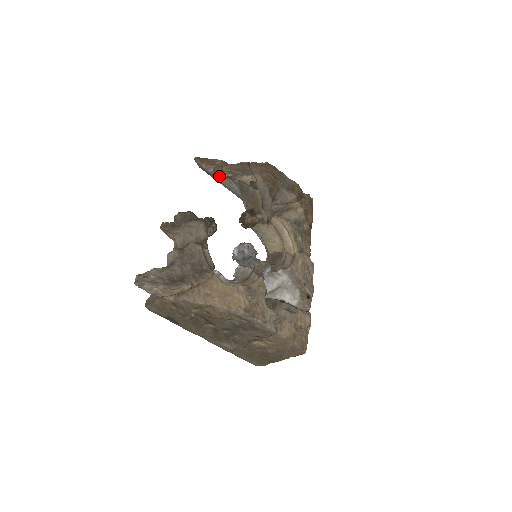
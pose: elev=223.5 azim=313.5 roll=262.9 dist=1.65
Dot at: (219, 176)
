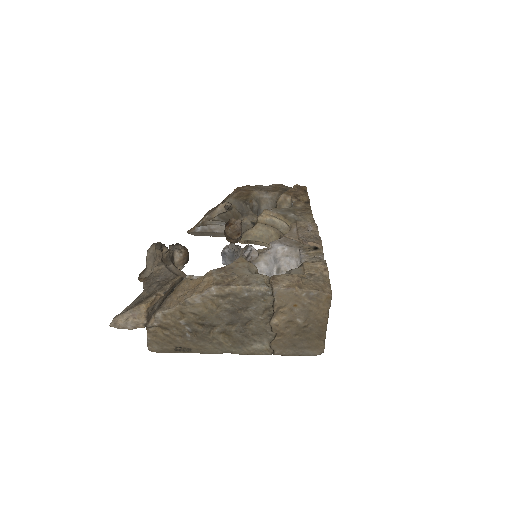
Dot at: (210, 228)
